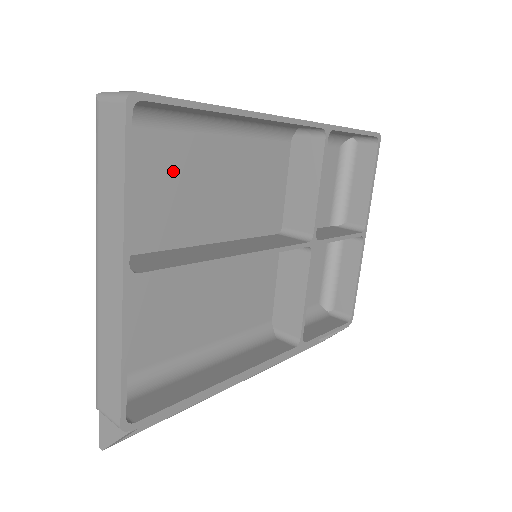
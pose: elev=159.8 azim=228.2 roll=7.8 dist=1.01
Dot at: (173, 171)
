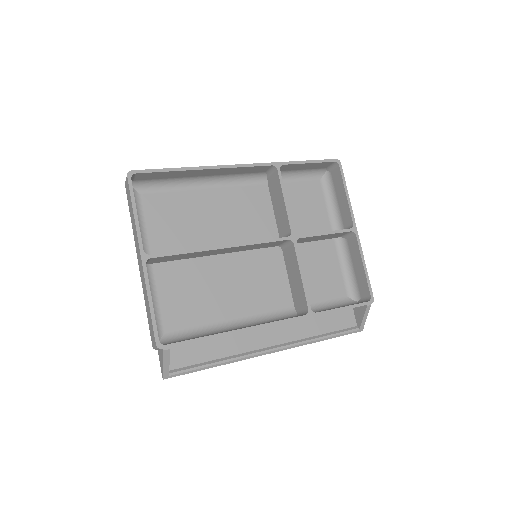
Dot at: (179, 212)
